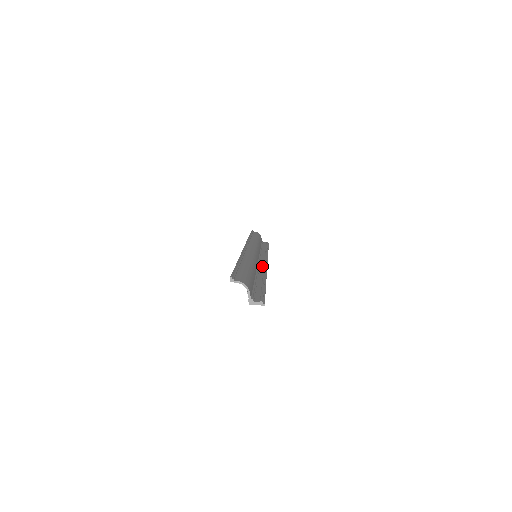
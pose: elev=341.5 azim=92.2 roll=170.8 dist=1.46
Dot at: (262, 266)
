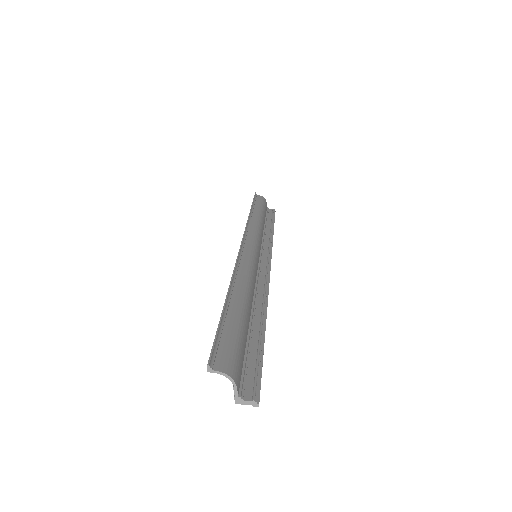
Dot at: (263, 277)
